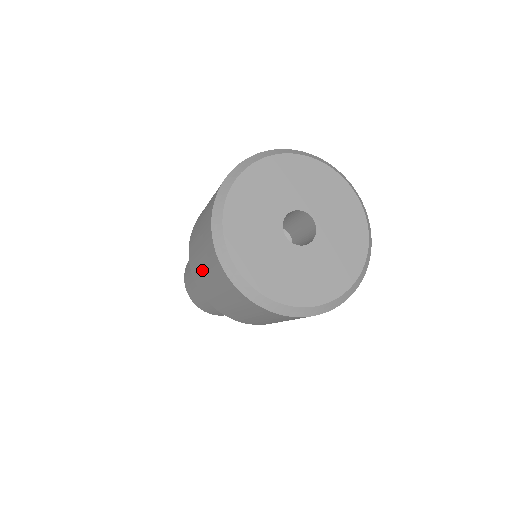
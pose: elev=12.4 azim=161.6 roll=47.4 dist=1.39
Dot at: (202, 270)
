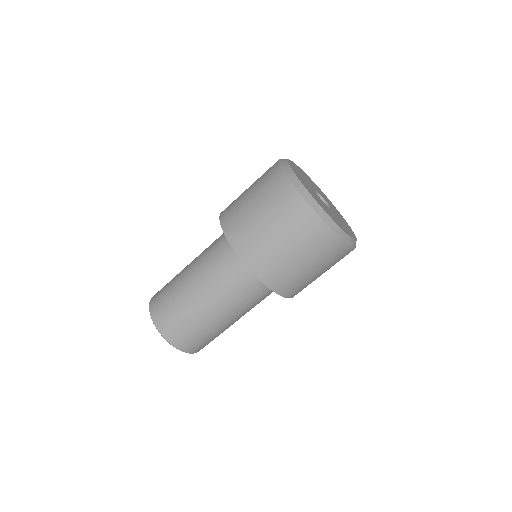
Dot at: (249, 207)
